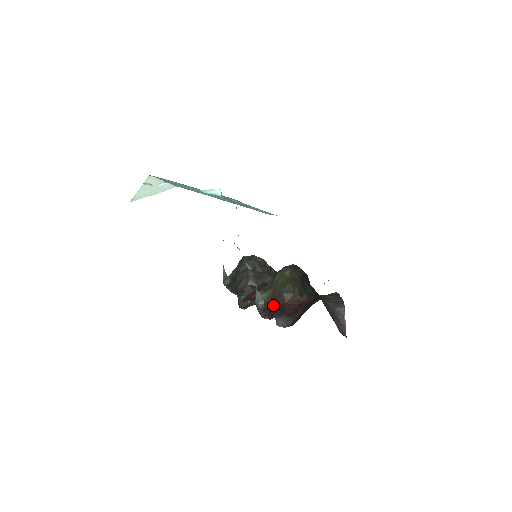
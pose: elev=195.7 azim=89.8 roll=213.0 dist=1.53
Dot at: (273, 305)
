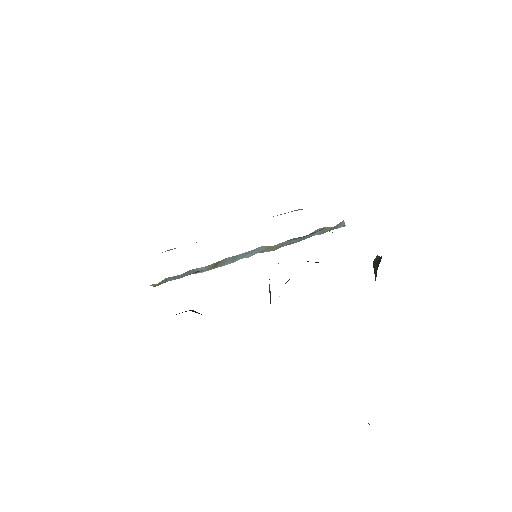
Dot at: occluded
